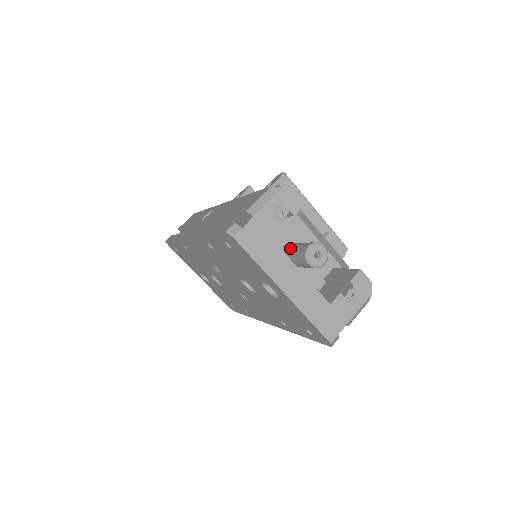
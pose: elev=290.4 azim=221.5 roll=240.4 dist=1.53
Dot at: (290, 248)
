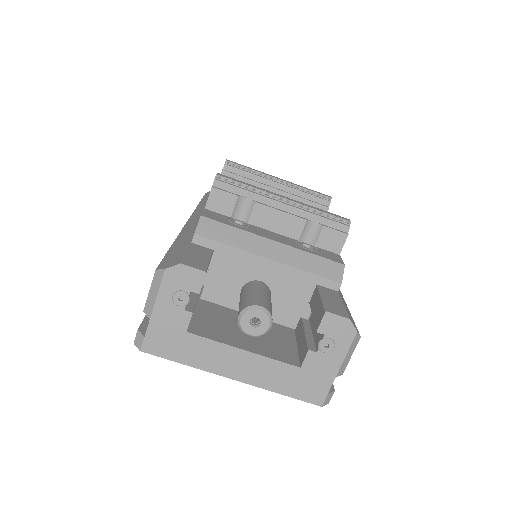
Dot at: occluded
